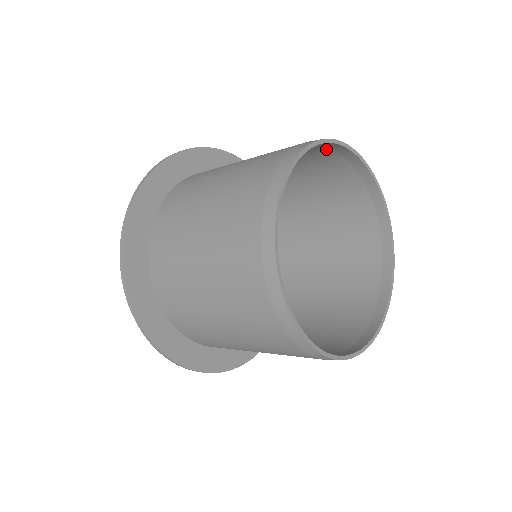
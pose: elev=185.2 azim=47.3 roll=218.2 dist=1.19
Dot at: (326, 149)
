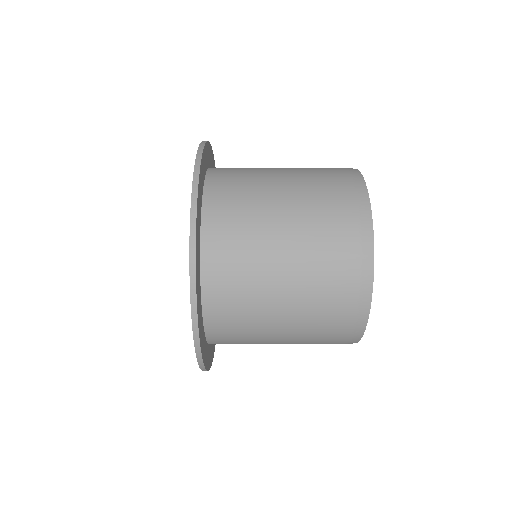
Dot at: occluded
